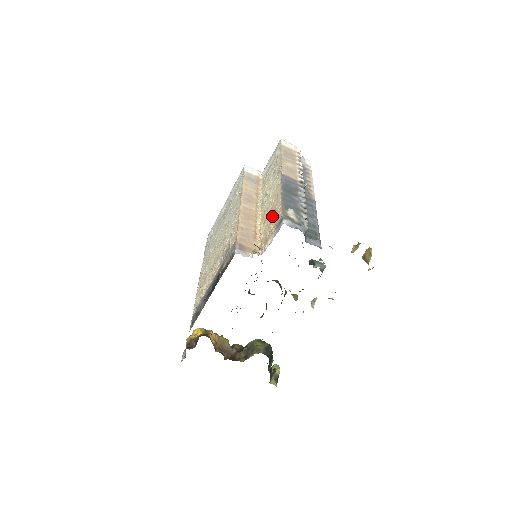
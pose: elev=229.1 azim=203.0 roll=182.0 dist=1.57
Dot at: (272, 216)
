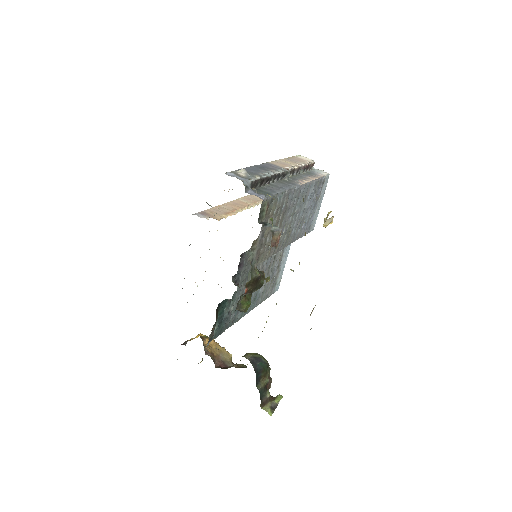
Dot at: occluded
